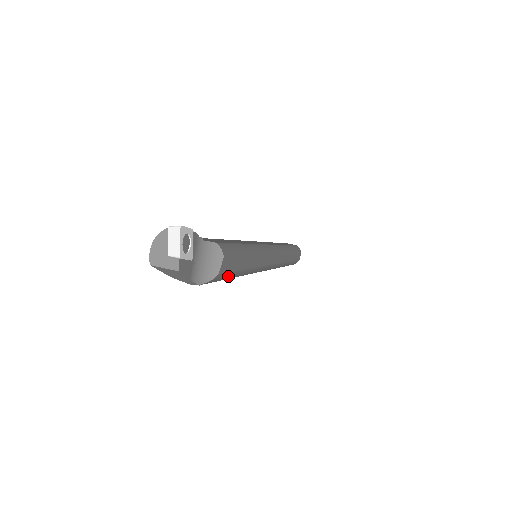
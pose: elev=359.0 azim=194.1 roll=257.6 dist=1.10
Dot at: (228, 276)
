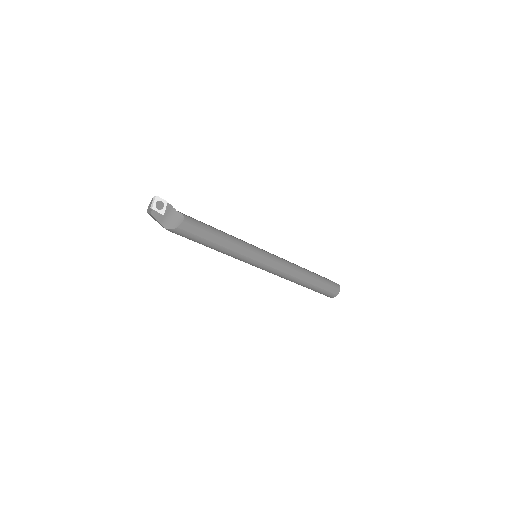
Dot at: (194, 237)
